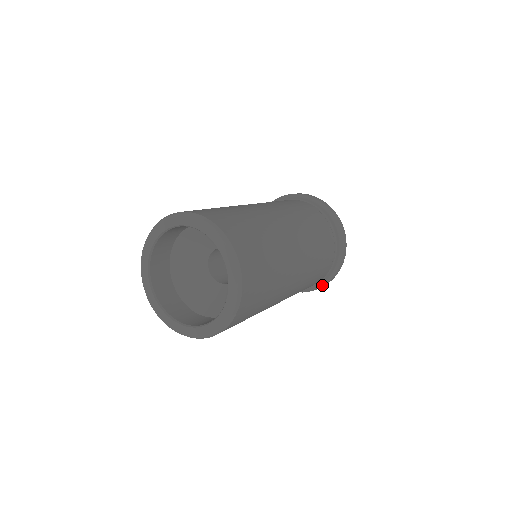
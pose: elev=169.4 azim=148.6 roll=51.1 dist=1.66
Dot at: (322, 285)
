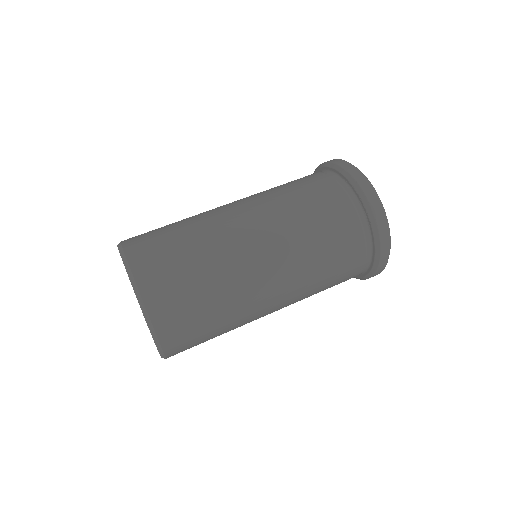
Dot at: occluded
